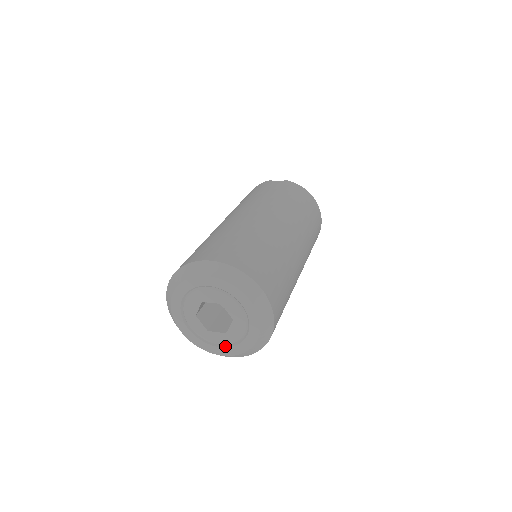
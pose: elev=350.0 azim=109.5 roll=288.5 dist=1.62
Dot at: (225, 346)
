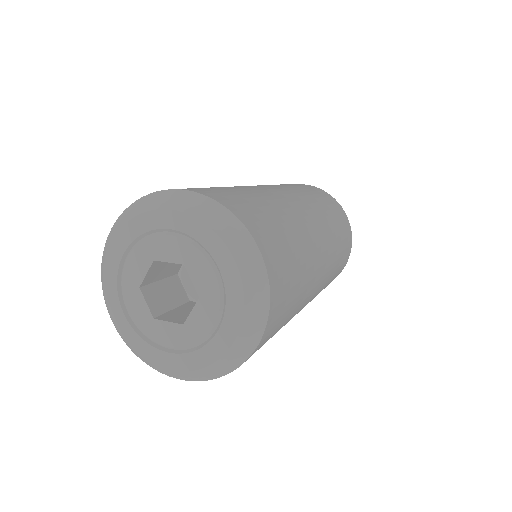
Dot at: (178, 351)
